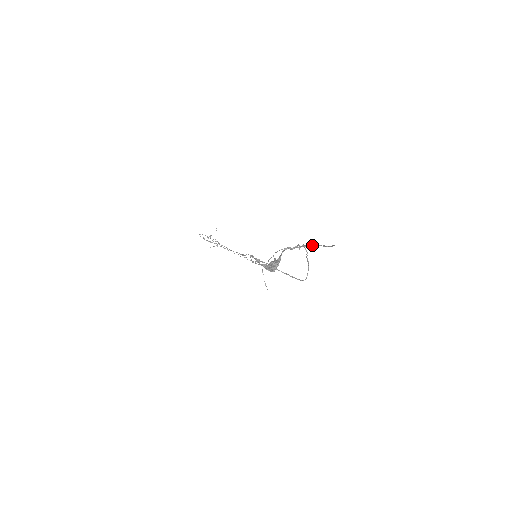
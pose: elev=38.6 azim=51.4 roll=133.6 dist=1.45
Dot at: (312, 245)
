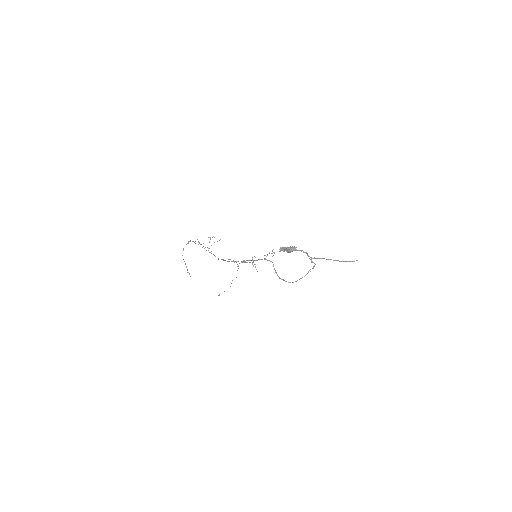
Dot at: (331, 259)
